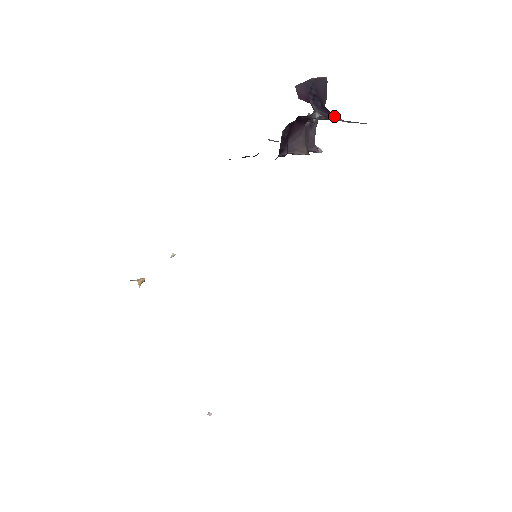
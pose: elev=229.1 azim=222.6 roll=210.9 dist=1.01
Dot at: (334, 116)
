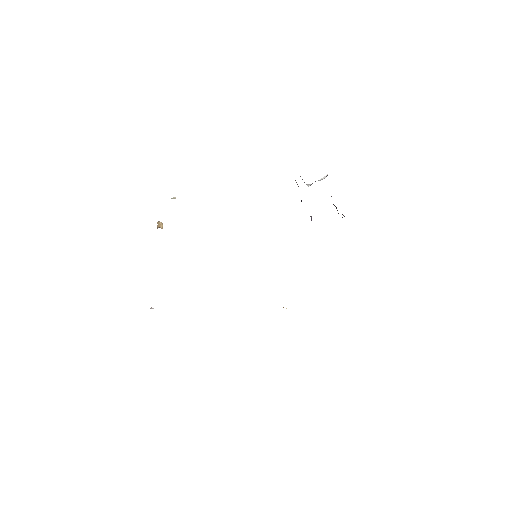
Dot at: occluded
